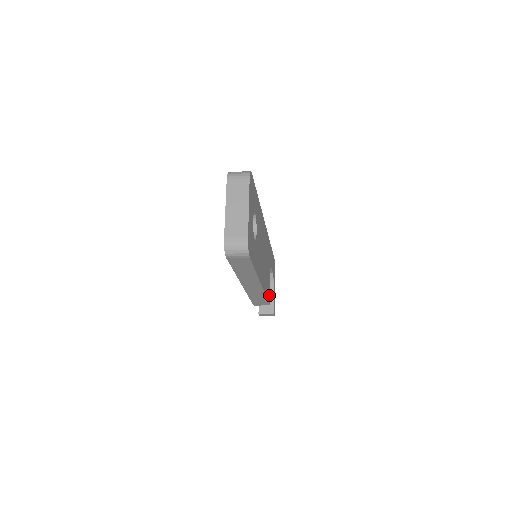
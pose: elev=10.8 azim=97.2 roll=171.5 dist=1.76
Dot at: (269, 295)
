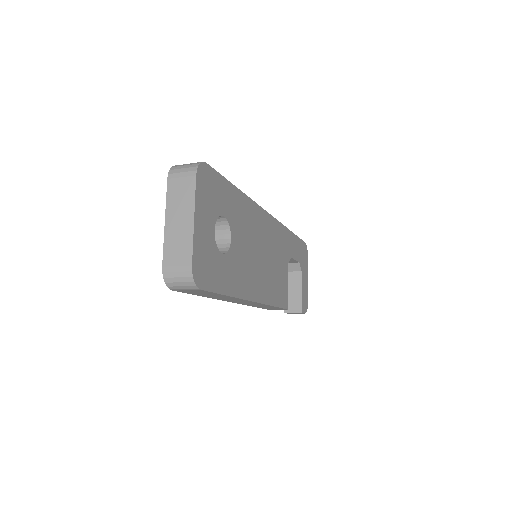
Dot at: (285, 297)
